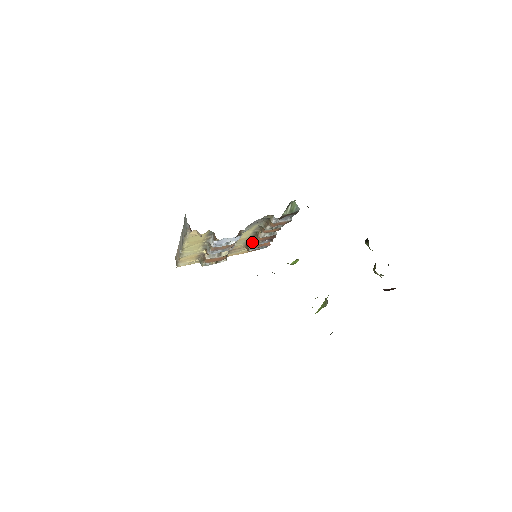
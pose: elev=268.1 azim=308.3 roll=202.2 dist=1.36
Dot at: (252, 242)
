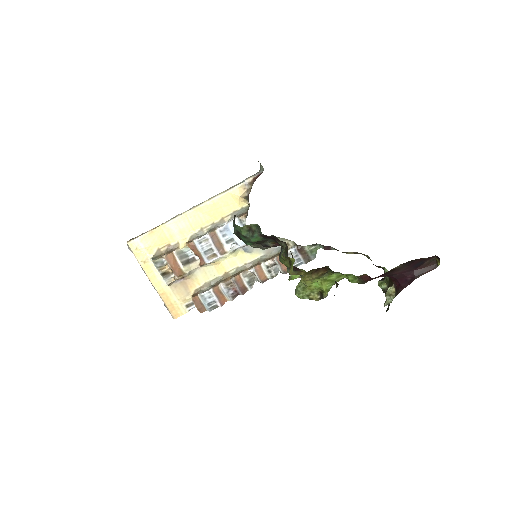
Dot at: (216, 284)
